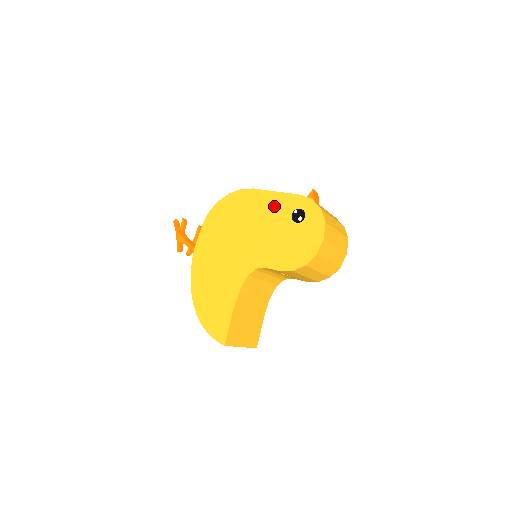
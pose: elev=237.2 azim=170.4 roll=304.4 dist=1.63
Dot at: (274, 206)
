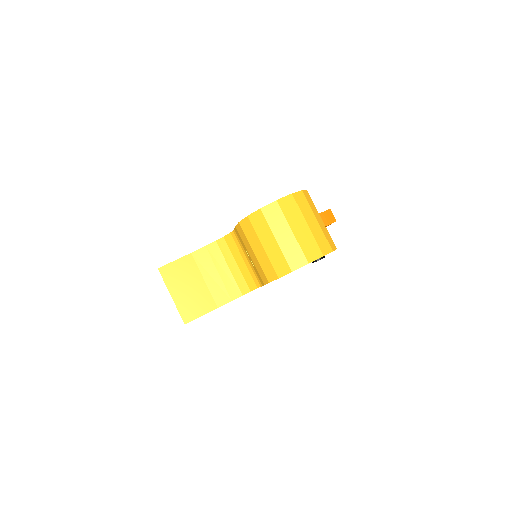
Dot at: occluded
